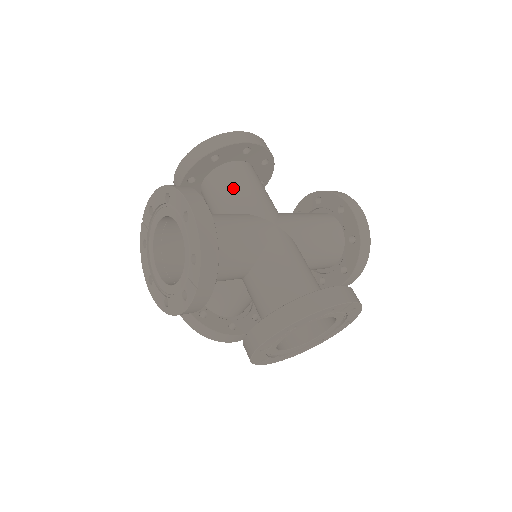
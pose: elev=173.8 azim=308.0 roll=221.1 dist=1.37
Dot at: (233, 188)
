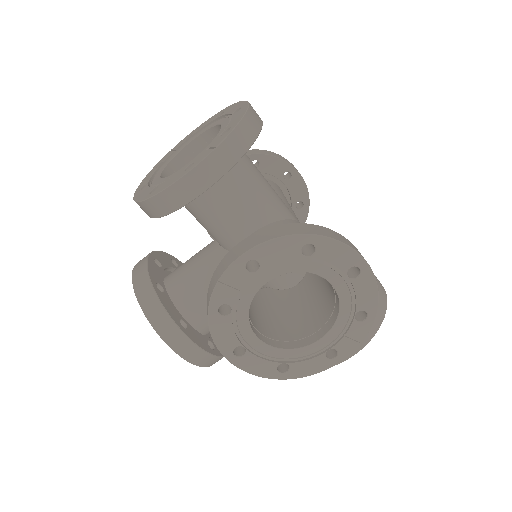
Dot at: (257, 188)
